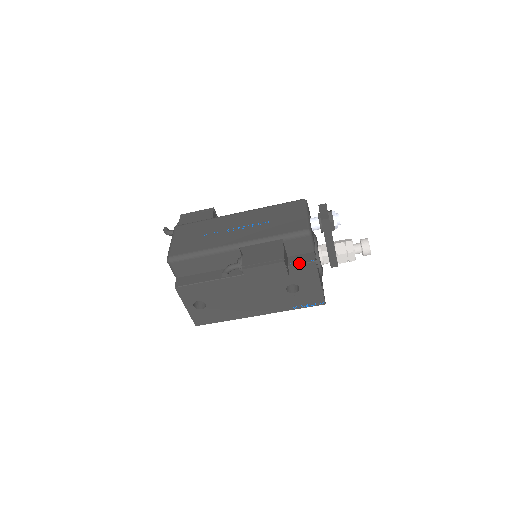
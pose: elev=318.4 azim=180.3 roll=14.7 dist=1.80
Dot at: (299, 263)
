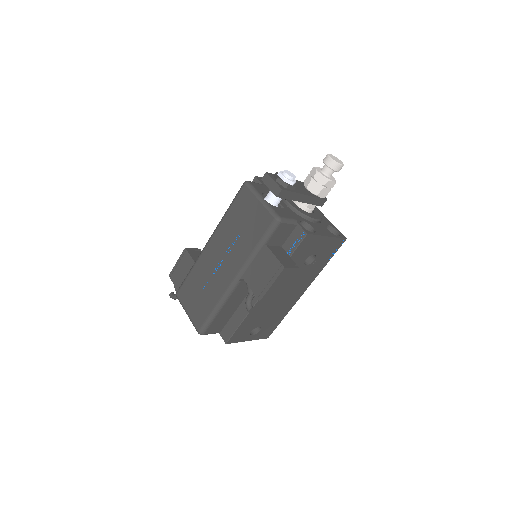
Dot at: (296, 247)
